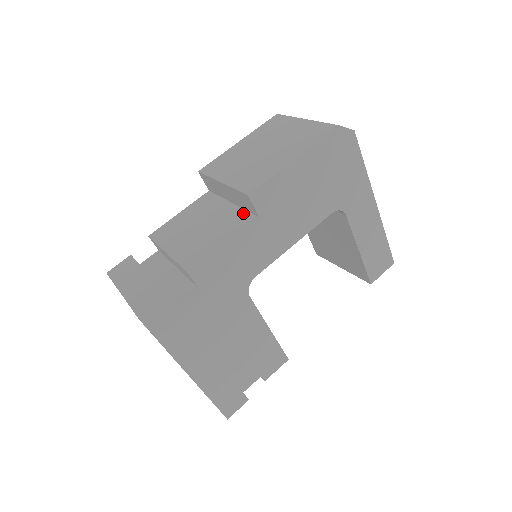
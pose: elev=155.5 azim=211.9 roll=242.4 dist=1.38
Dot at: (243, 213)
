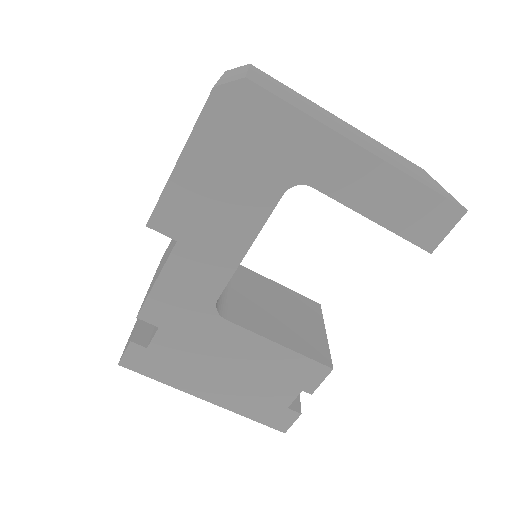
Dot at: occluded
